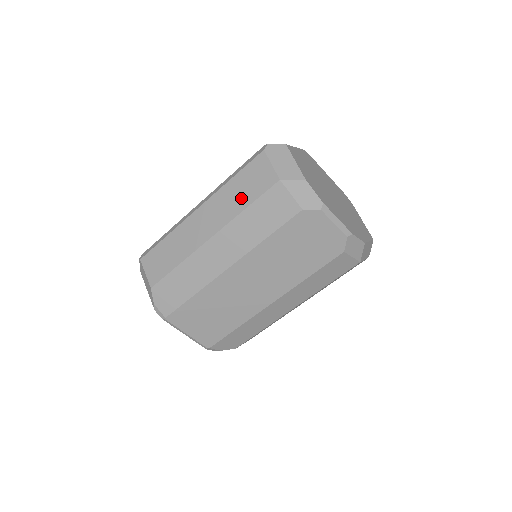
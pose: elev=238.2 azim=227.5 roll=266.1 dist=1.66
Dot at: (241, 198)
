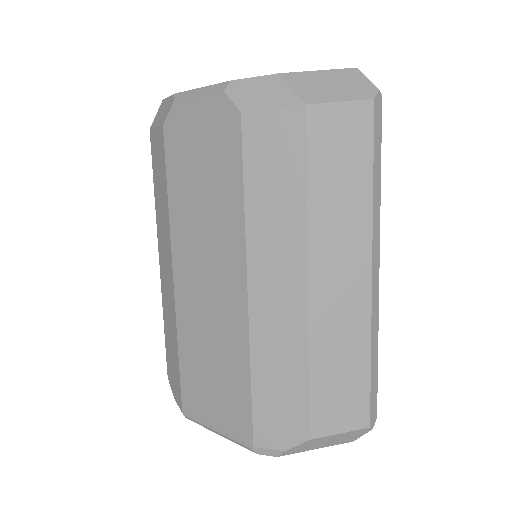
Dot at: occluded
